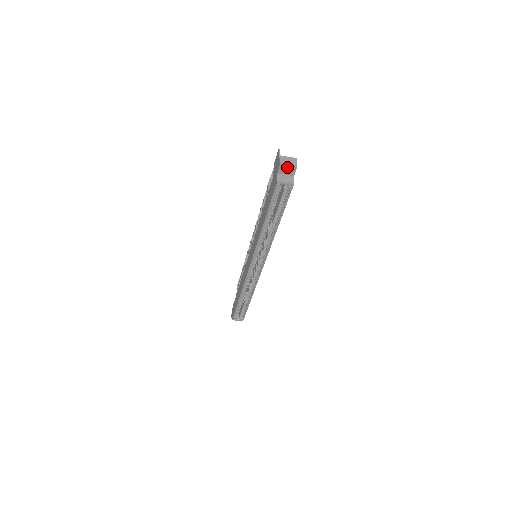
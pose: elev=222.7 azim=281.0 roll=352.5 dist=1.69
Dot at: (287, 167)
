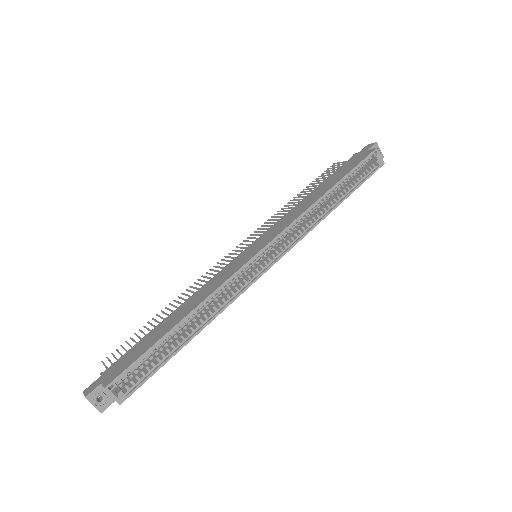
Dot at: occluded
